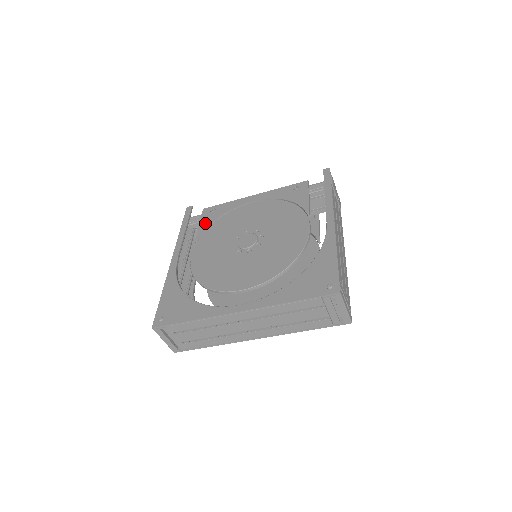
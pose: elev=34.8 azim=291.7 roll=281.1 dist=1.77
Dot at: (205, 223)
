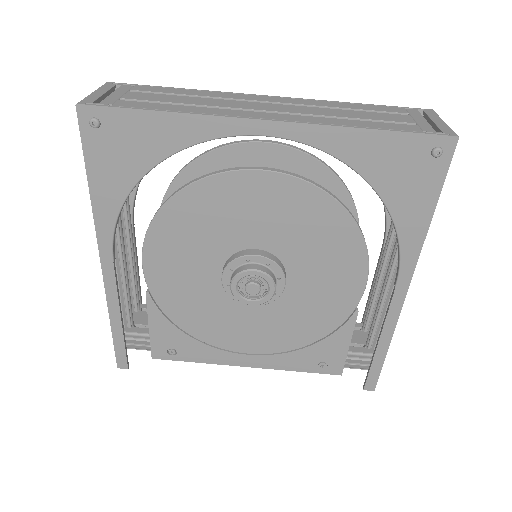
Dot at: occluded
